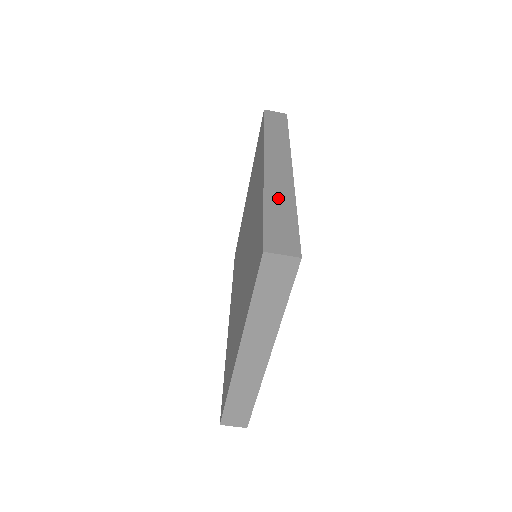
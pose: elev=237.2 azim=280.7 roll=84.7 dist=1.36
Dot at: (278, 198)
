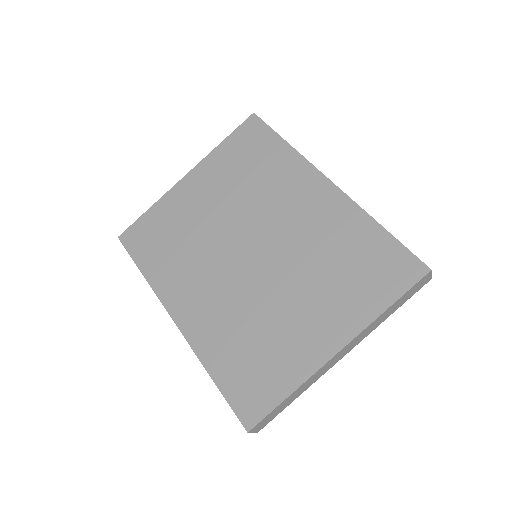
Dot at: occluded
